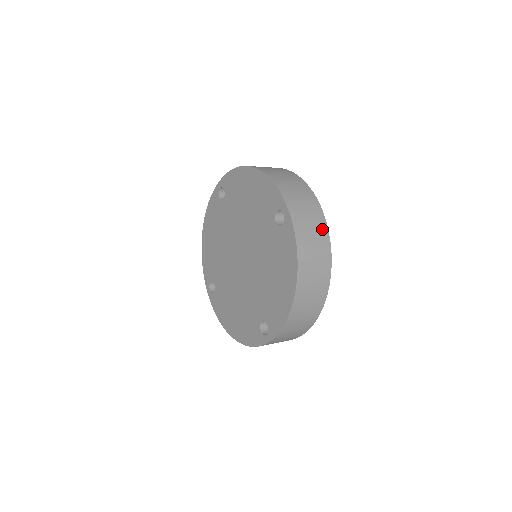
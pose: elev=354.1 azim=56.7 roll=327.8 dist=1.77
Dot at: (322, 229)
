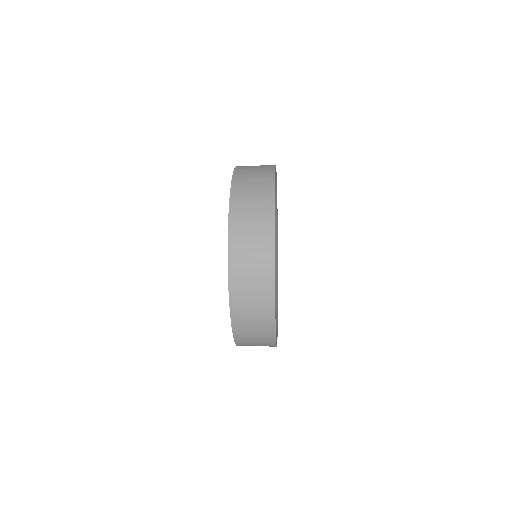
Dot at: (267, 314)
